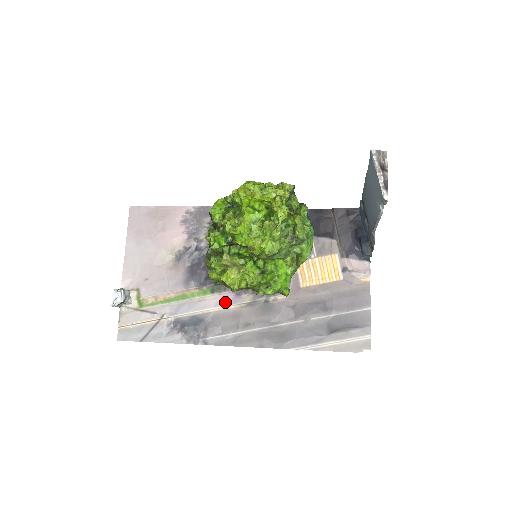
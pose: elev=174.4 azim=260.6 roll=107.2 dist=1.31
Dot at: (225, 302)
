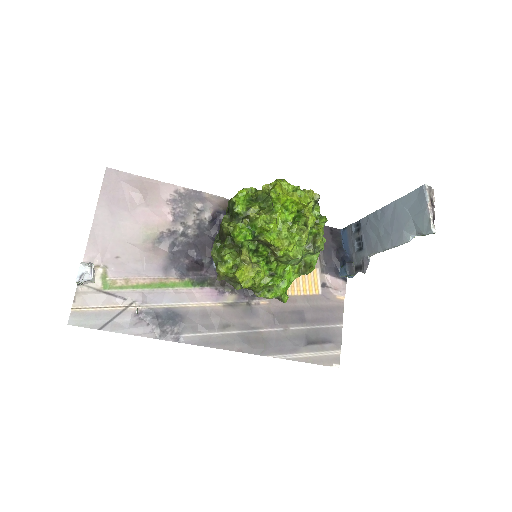
Dot at: (206, 298)
